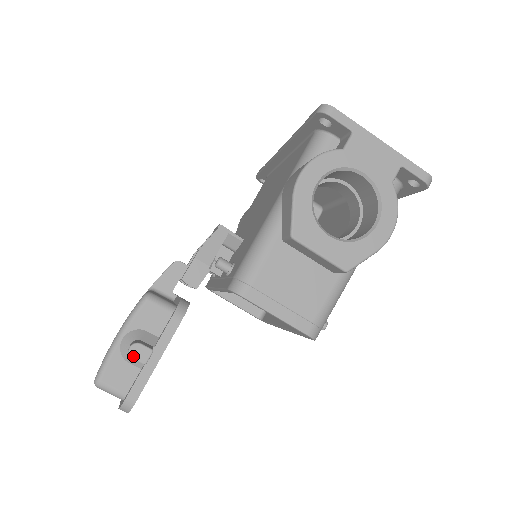
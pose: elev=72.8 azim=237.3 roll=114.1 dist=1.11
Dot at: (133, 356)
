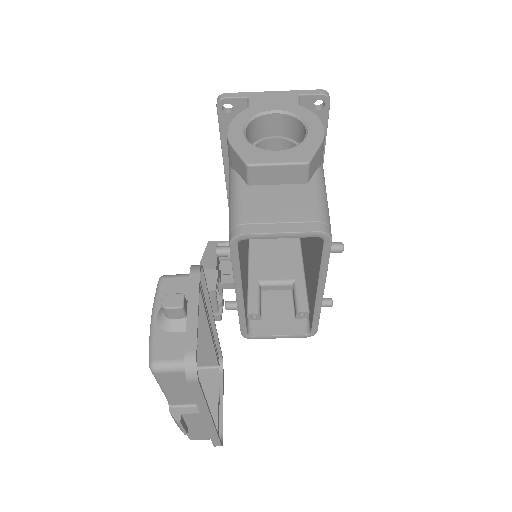
Dot at: (168, 306)
